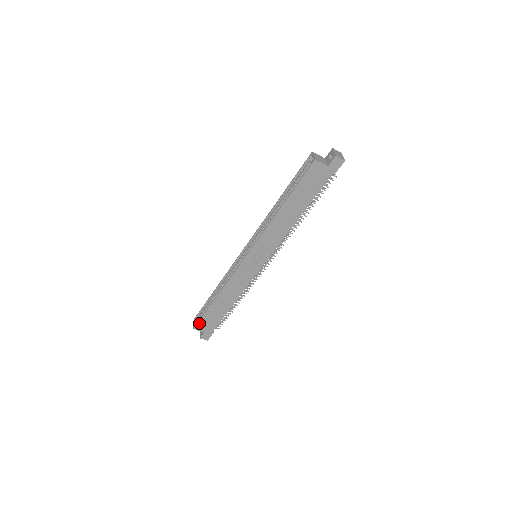
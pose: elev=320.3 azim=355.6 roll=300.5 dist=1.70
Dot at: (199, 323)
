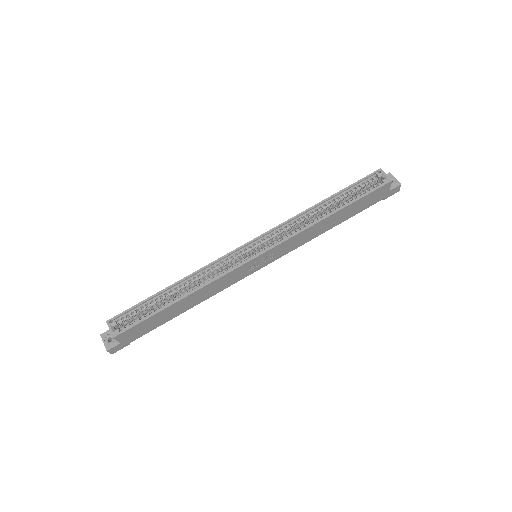
Dot at: (128, 330)
